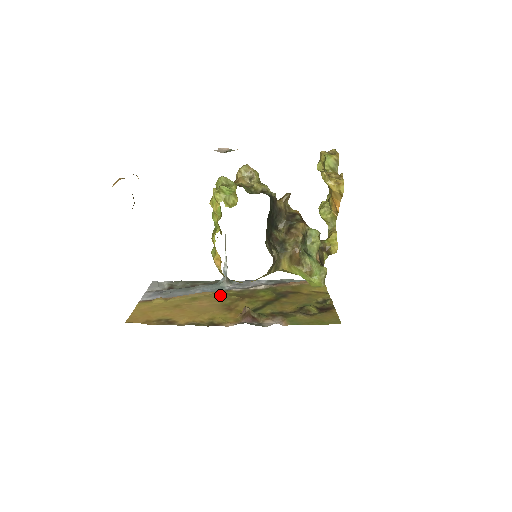
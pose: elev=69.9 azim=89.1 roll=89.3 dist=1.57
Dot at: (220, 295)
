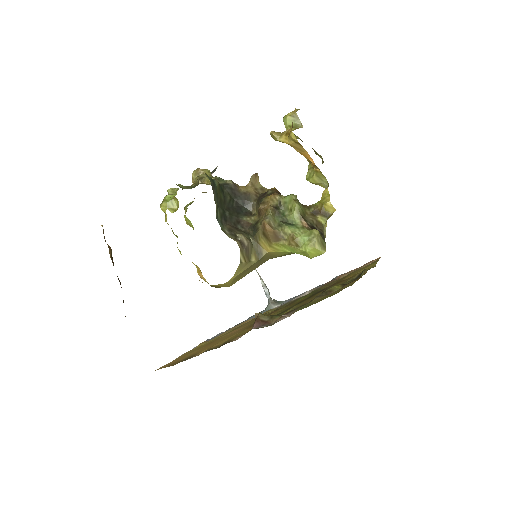
Dot at: occluded
